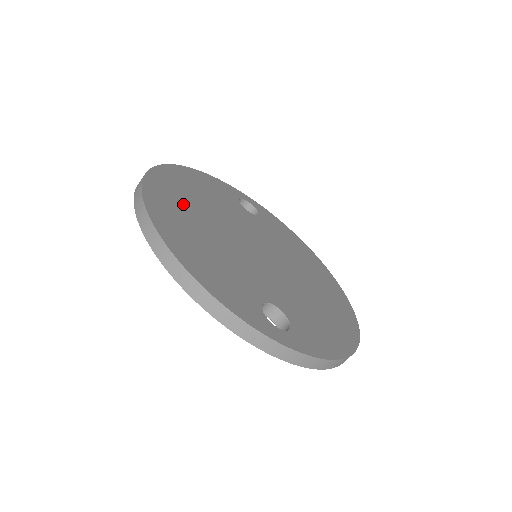
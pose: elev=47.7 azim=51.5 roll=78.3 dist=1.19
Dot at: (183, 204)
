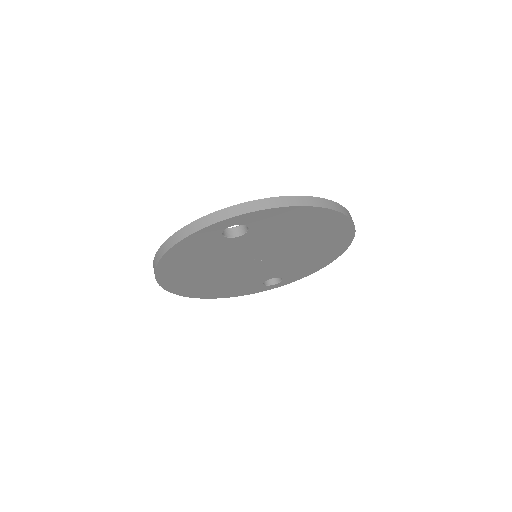
Dot at: occluded
